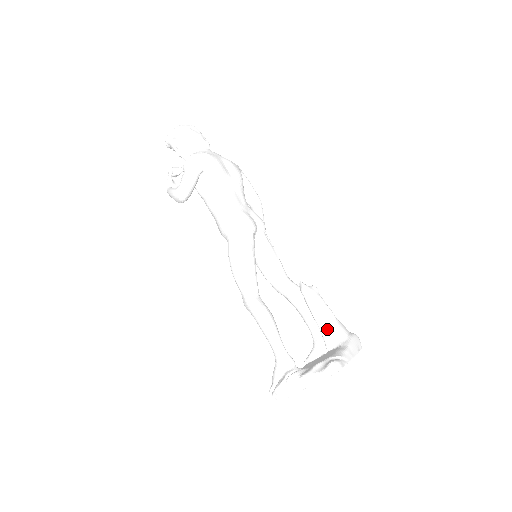
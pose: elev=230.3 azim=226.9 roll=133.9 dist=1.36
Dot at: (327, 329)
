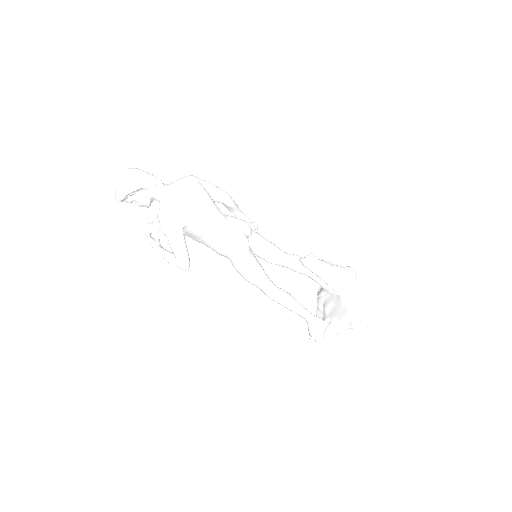
Dot at: (333, 283)
